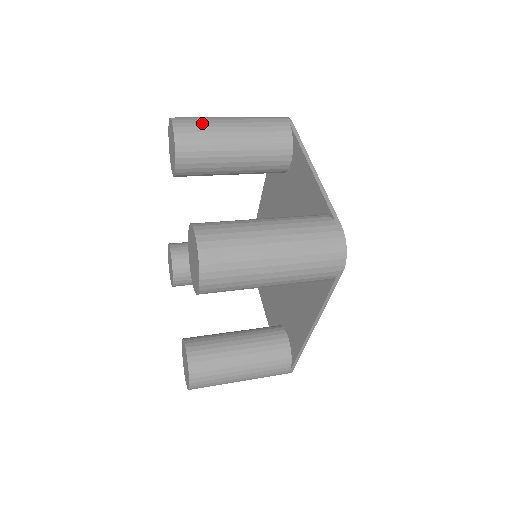
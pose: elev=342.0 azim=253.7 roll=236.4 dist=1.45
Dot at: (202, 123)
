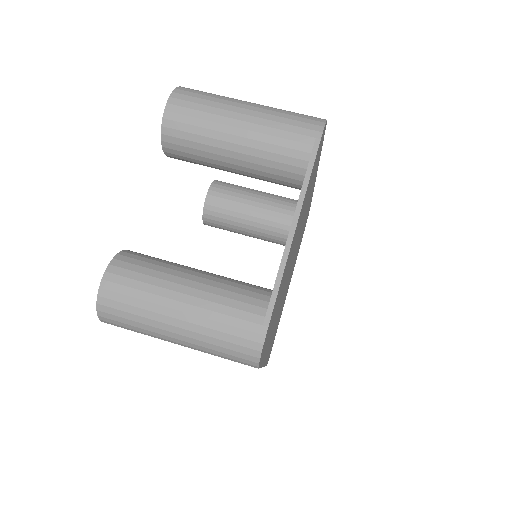
Dot at: (201, 112)
